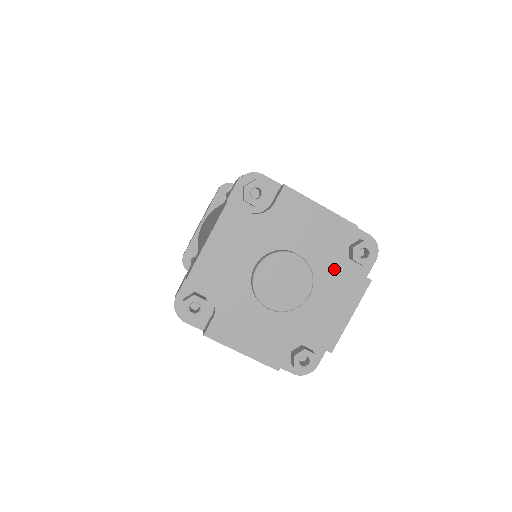
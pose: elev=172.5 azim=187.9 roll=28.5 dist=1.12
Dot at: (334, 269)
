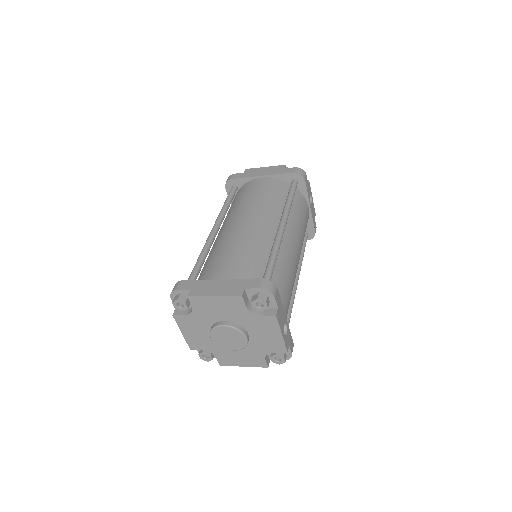
Dot at: (258, 352)
